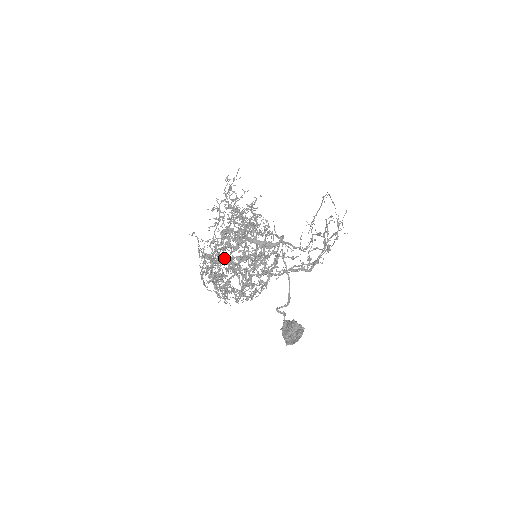
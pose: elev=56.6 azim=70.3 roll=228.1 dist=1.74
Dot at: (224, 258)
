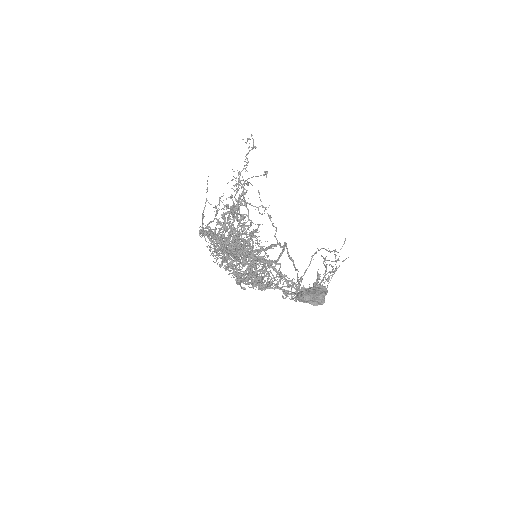
Dot at: occluded
